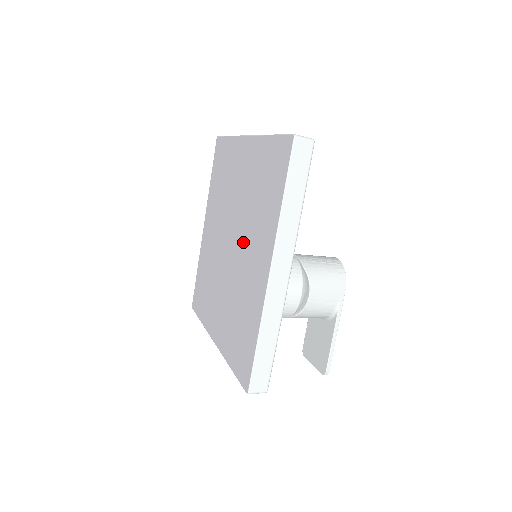
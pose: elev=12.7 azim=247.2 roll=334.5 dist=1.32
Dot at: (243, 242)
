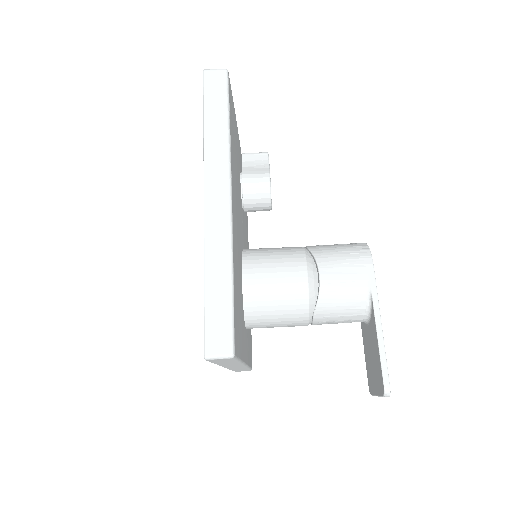
Dot at: occluded
